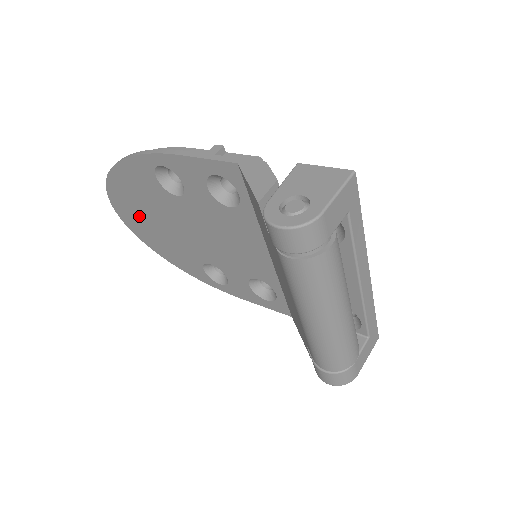
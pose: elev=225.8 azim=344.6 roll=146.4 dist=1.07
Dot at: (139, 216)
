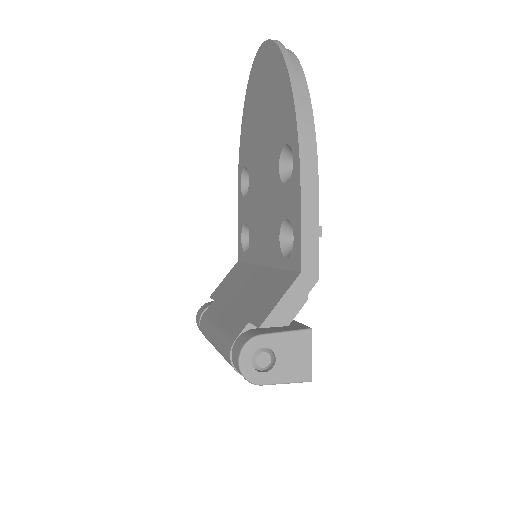
Dot at: (263, 89)
